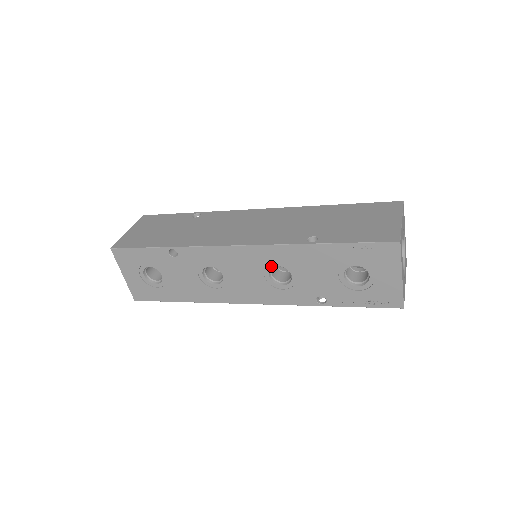
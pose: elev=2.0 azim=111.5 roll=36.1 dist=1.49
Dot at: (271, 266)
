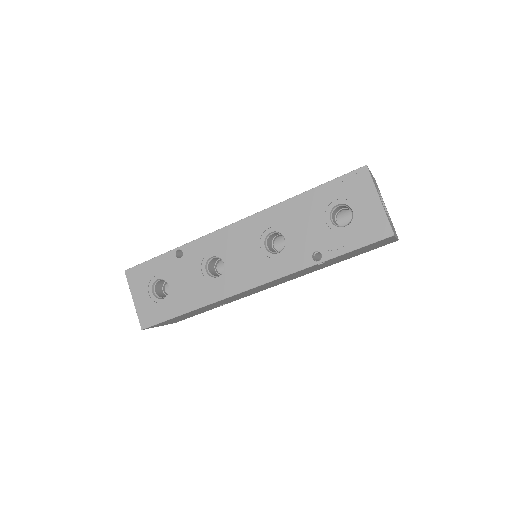
Dot at: (265, 235)
